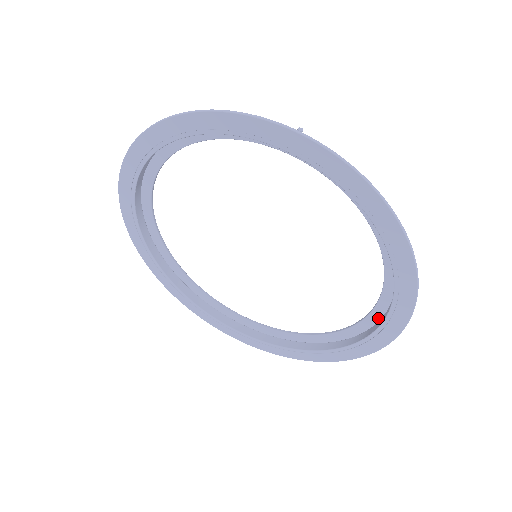
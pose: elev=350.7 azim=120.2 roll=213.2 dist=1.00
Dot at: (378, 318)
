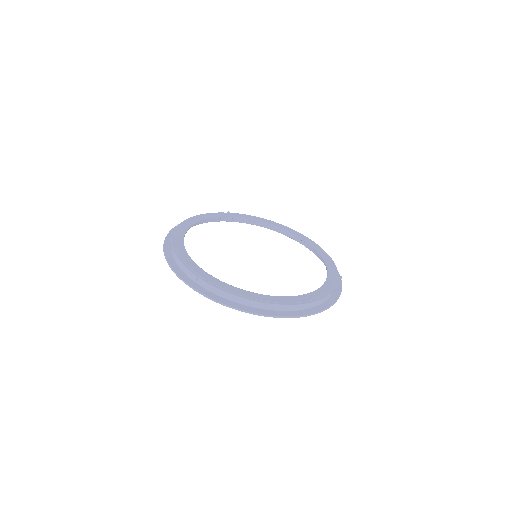
Dot at: (324, 292)
